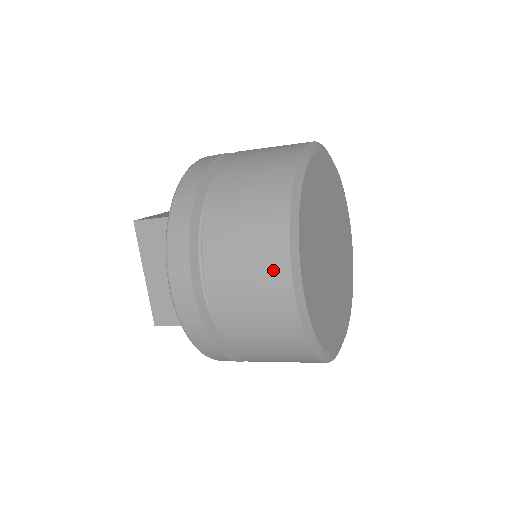
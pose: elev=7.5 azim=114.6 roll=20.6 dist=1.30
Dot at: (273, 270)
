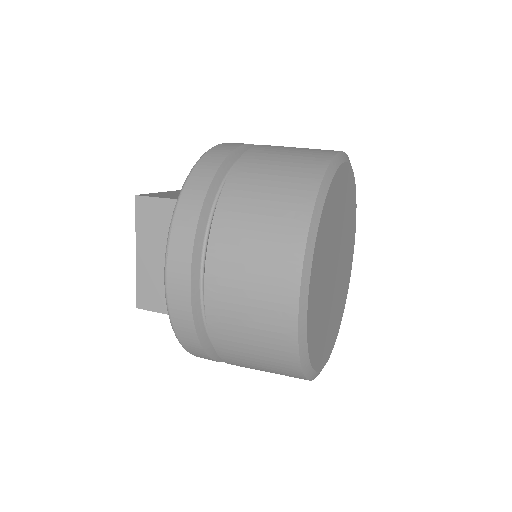
Dot at: (281, 280)
